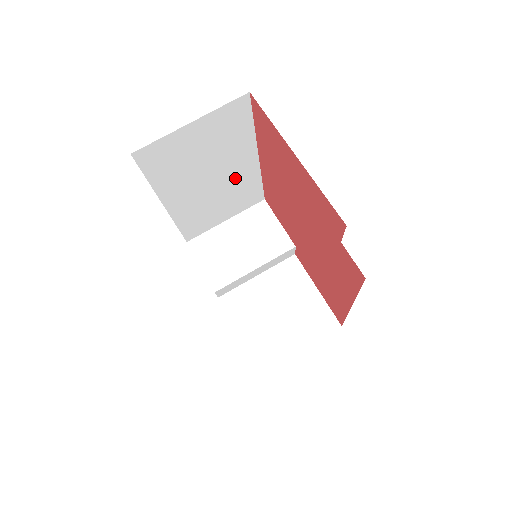
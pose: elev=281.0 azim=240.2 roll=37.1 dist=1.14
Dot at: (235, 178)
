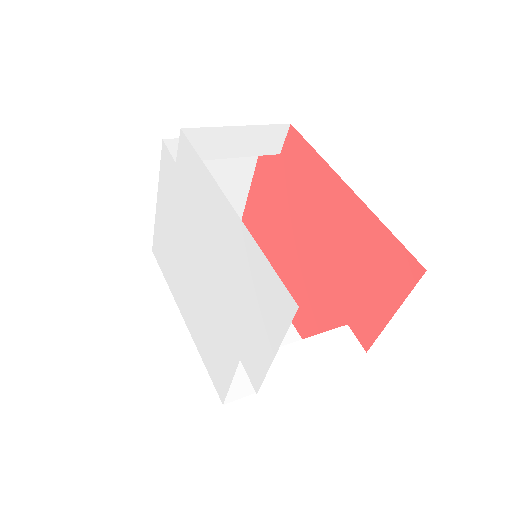
Dot at: occluded
